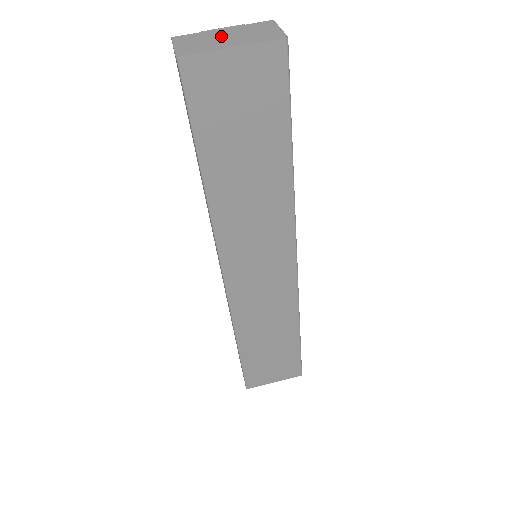
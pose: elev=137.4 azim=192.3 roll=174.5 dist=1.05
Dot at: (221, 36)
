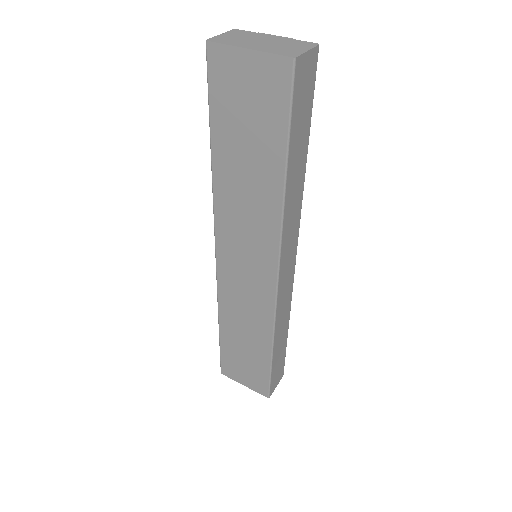
Dot at: (261, 40)
